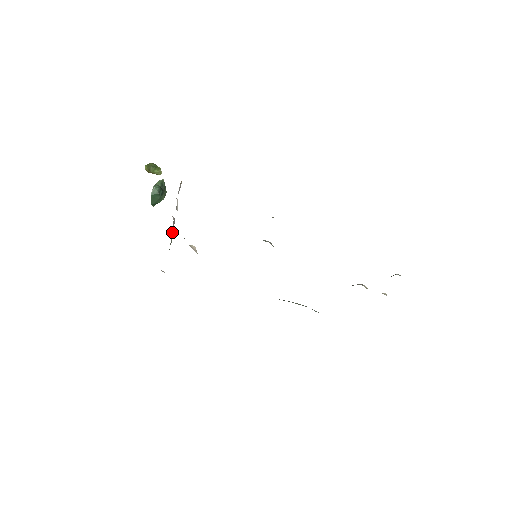
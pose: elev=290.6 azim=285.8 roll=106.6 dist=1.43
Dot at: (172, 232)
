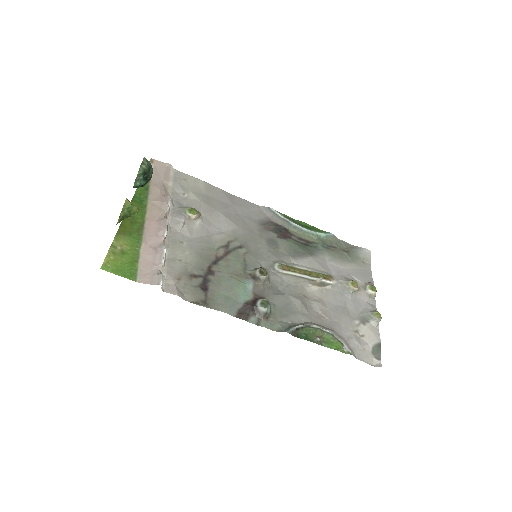
Dot at: occluded
